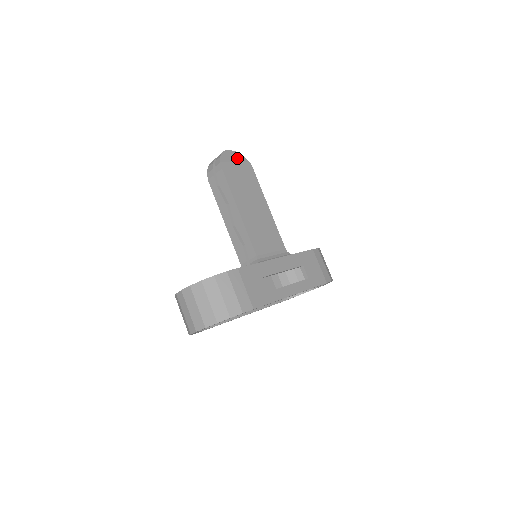
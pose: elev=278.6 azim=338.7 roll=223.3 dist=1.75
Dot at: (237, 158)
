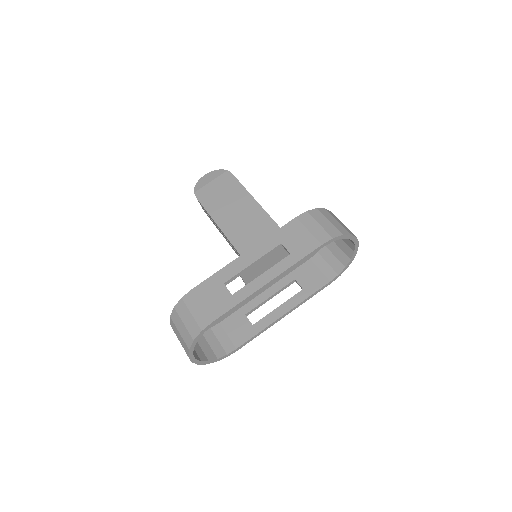
Dot at: (213, 176)
